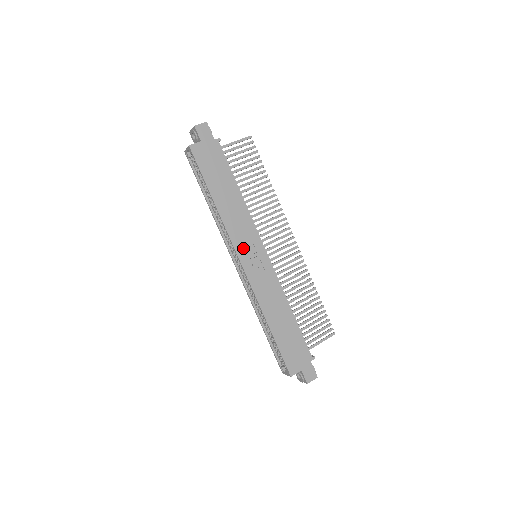
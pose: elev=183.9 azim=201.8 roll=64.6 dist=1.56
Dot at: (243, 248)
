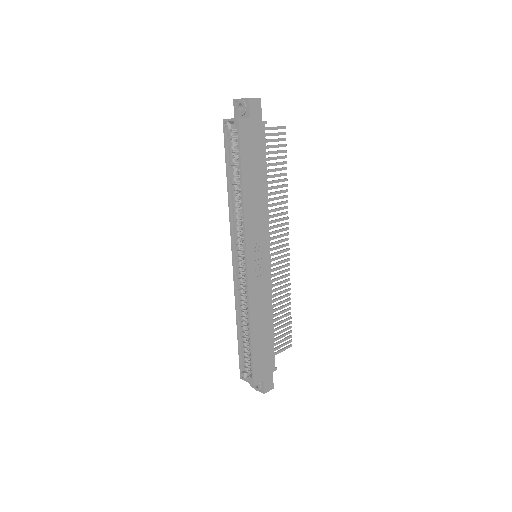
Dot at: (253, 247)
